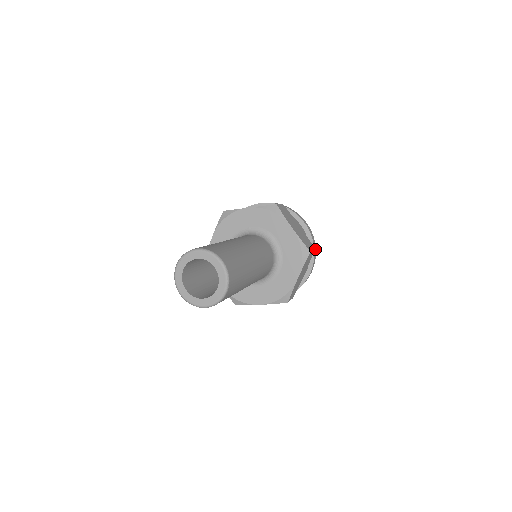
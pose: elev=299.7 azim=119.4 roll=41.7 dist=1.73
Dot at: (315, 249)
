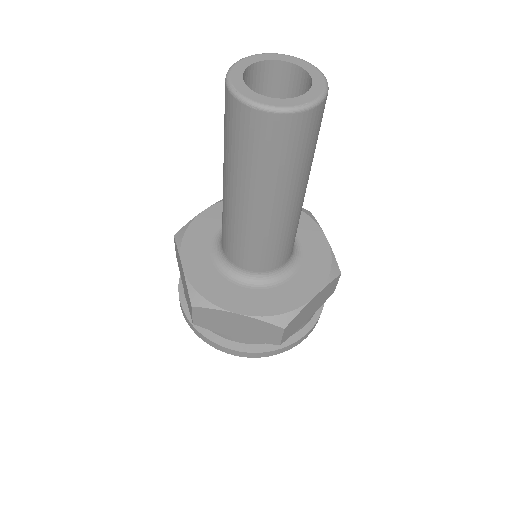
Dot at: occluded
